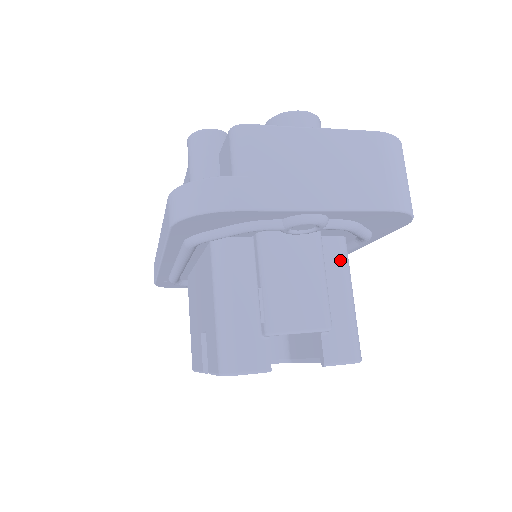
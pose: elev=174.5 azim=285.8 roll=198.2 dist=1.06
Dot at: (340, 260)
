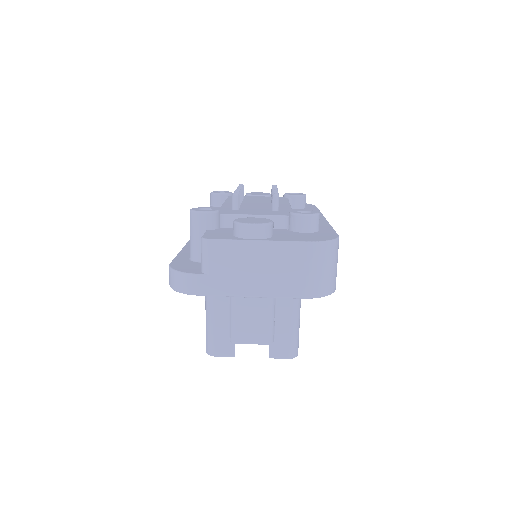
Dot at: occluded
